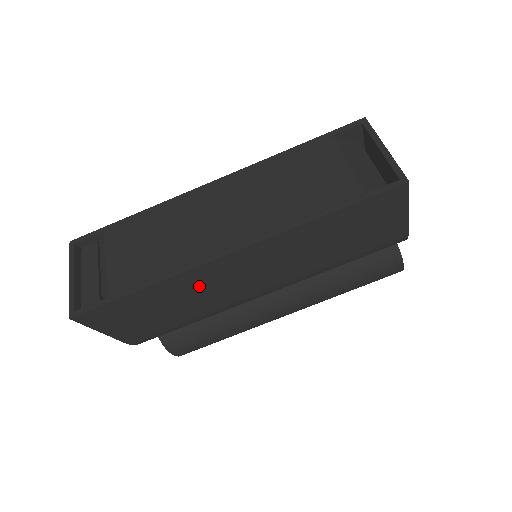
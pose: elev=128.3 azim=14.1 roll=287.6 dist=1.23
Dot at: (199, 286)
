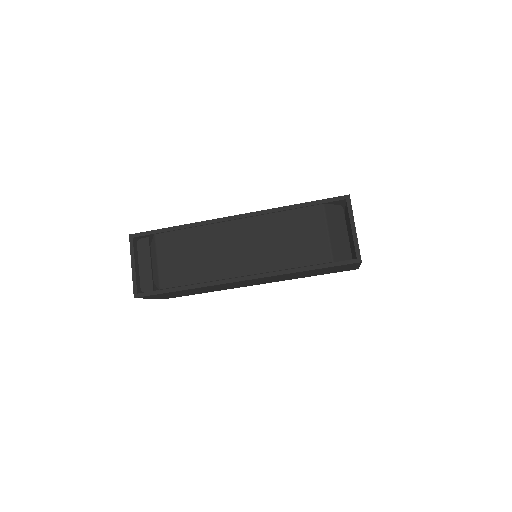
Dot at: (218, 287)
